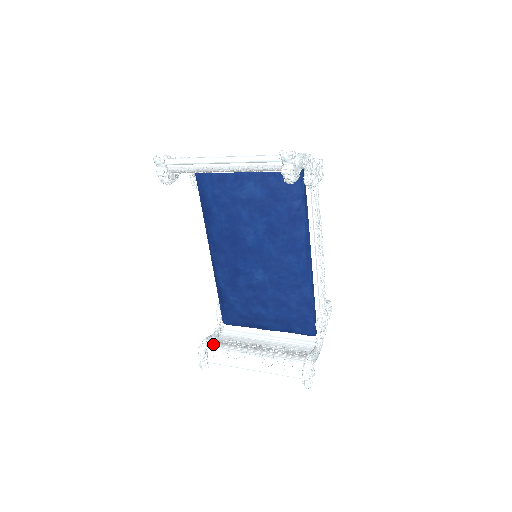
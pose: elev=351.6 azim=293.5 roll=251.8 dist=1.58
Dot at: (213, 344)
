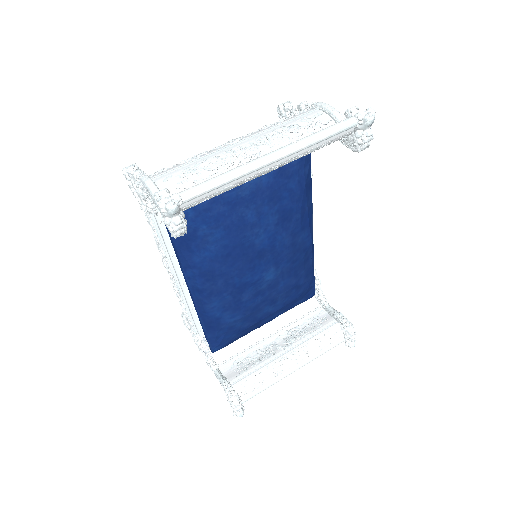
Dot at: (233, 383)
